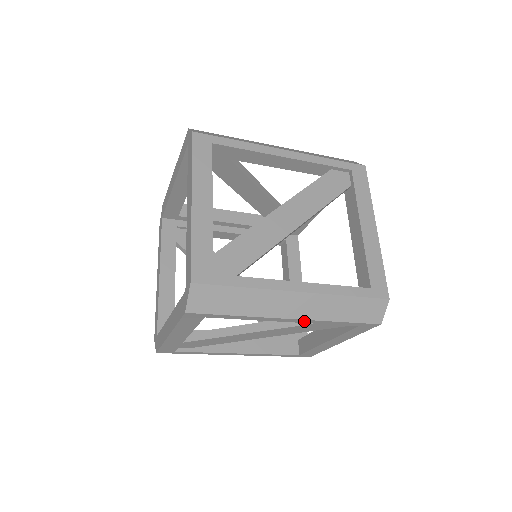
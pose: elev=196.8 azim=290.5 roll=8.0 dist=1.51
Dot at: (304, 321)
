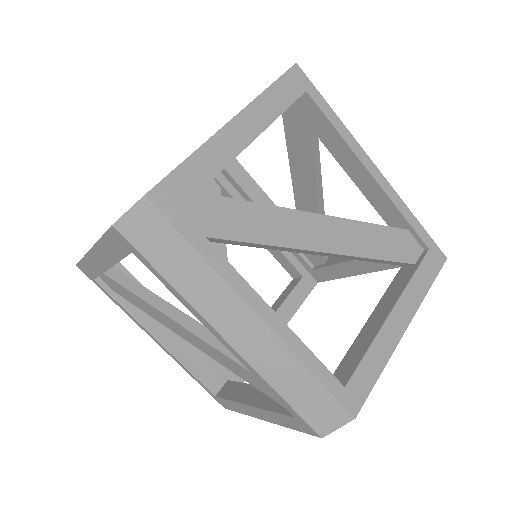
Dot at: (385, 186)
